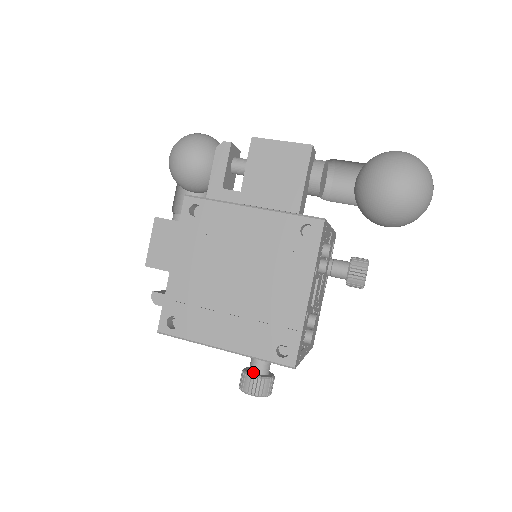
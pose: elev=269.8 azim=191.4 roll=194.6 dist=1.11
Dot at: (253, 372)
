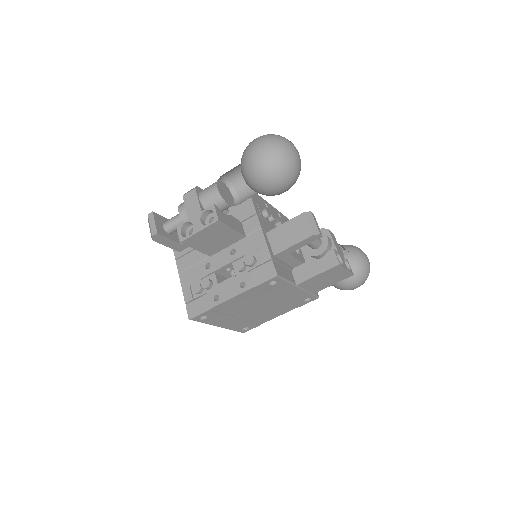
Dot at: occluded
